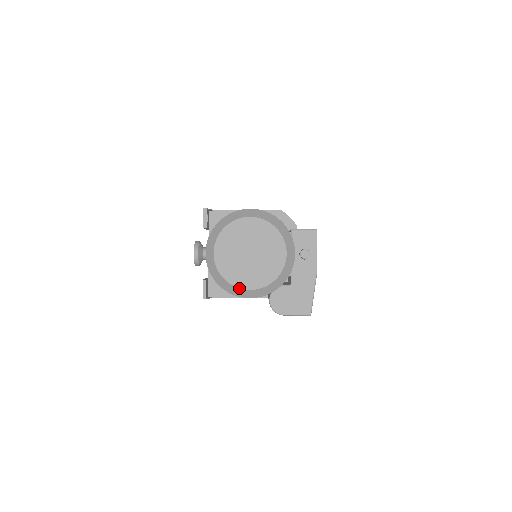
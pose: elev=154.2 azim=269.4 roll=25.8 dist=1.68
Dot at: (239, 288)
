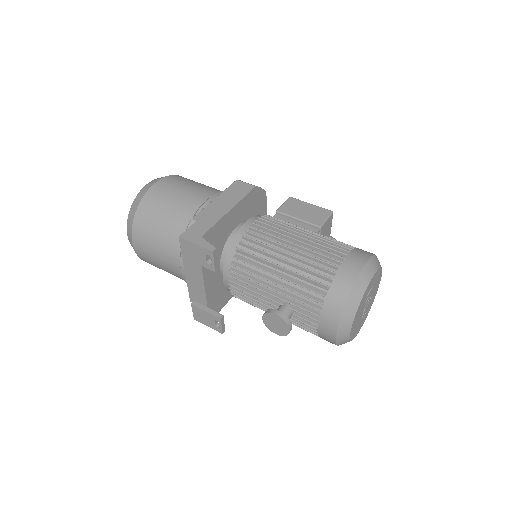
Dot at: occluded
